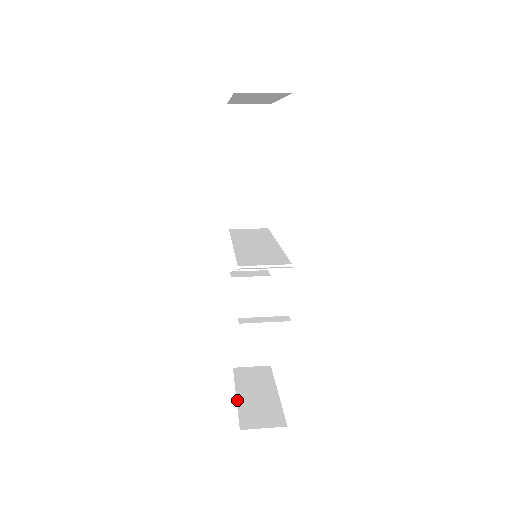
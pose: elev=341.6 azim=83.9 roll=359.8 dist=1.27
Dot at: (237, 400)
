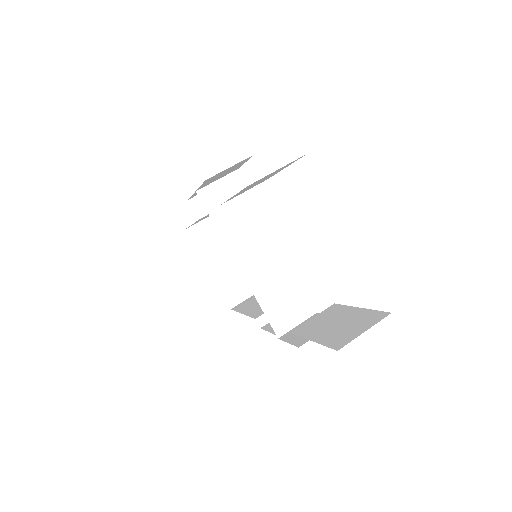
Dot at: (212, 277)
